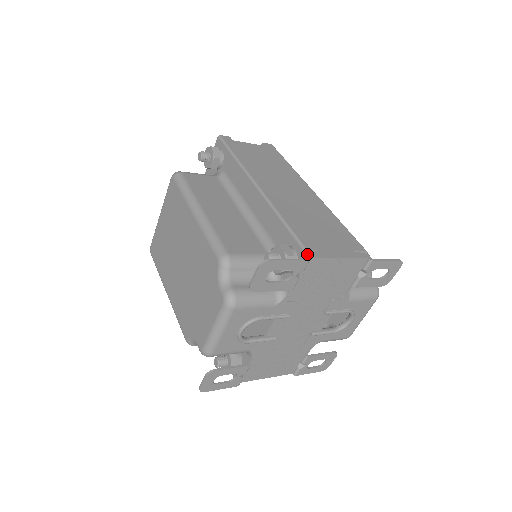
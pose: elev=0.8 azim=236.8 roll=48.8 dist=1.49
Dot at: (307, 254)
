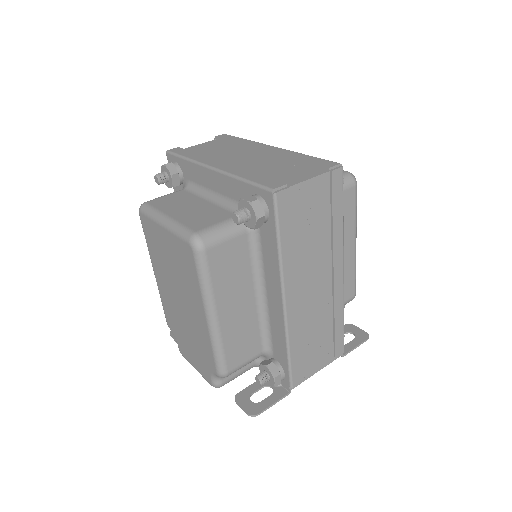
Dot at: (291, 387)
